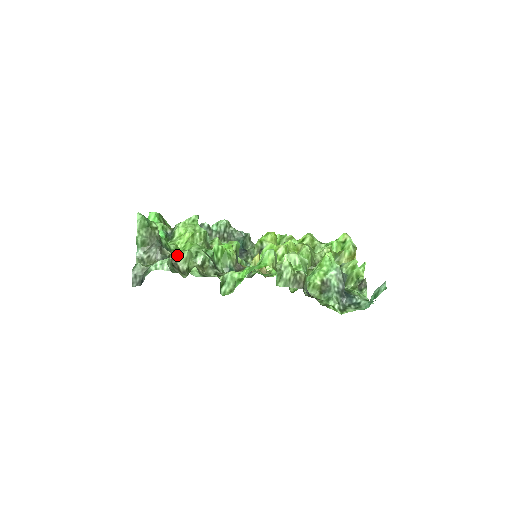
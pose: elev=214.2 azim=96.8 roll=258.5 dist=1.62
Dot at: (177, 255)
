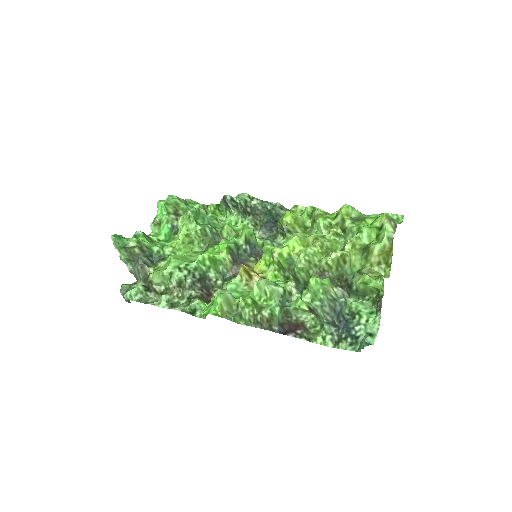
Dot at: (150, 279)
